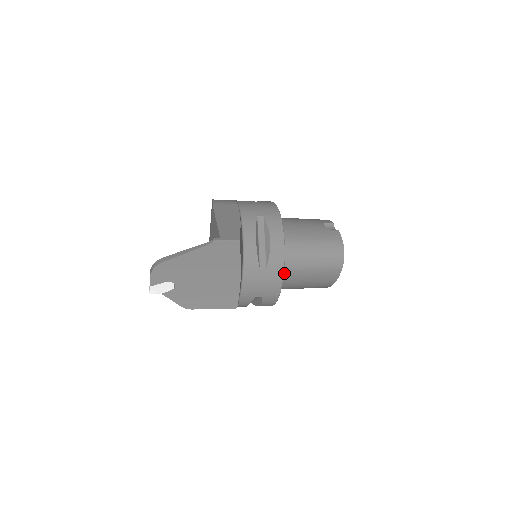
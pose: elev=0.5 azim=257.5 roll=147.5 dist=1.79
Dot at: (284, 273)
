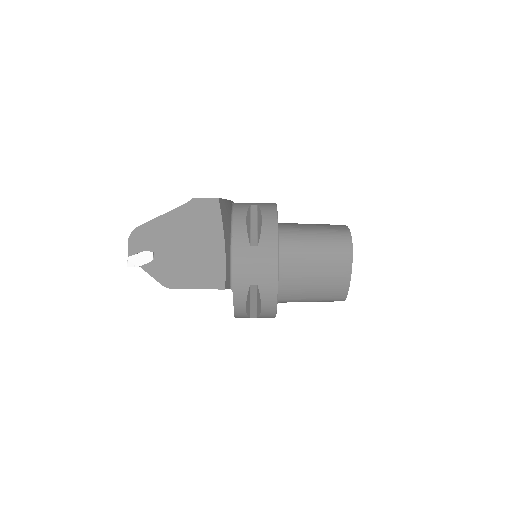
Dot at: (284, 263)
